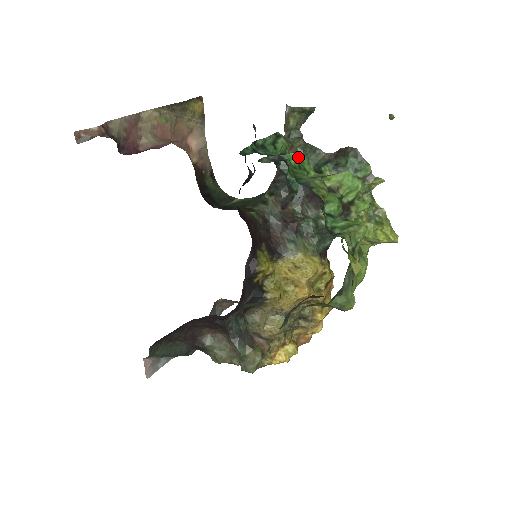
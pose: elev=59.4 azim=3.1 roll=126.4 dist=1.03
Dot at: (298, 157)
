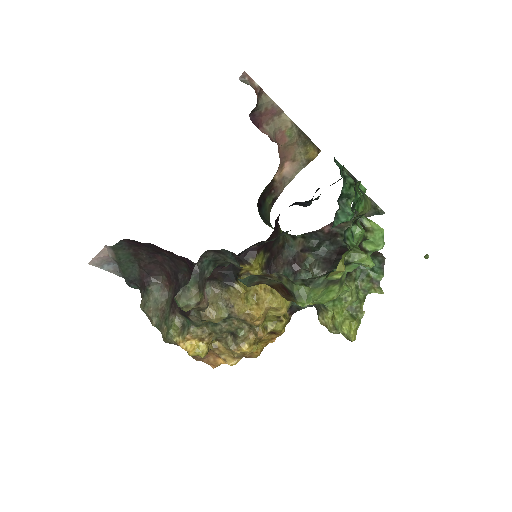
Dot at: occluded
